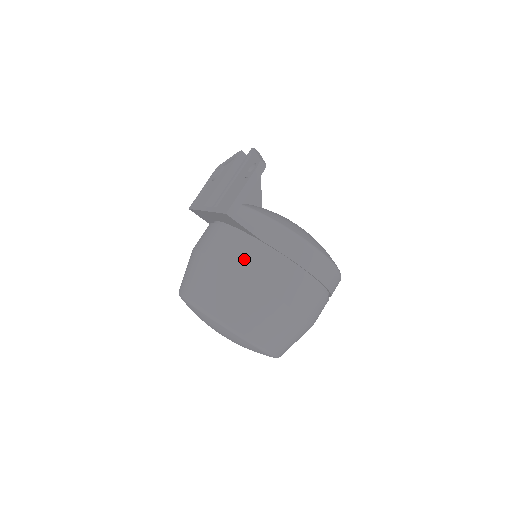
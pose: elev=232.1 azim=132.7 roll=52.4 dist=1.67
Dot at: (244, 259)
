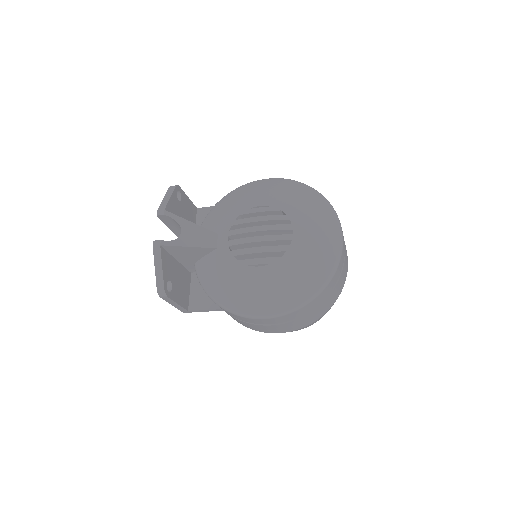
Dot at: occluded
